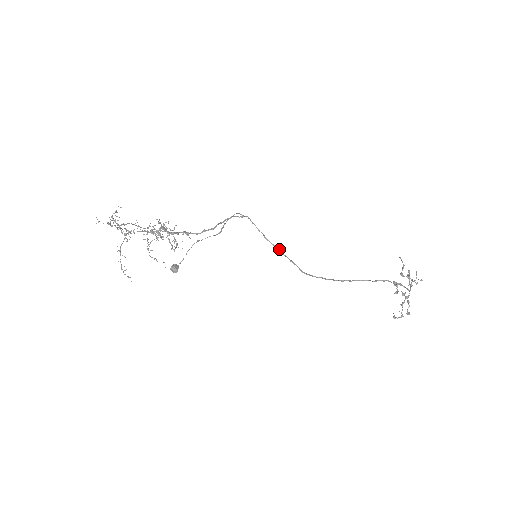
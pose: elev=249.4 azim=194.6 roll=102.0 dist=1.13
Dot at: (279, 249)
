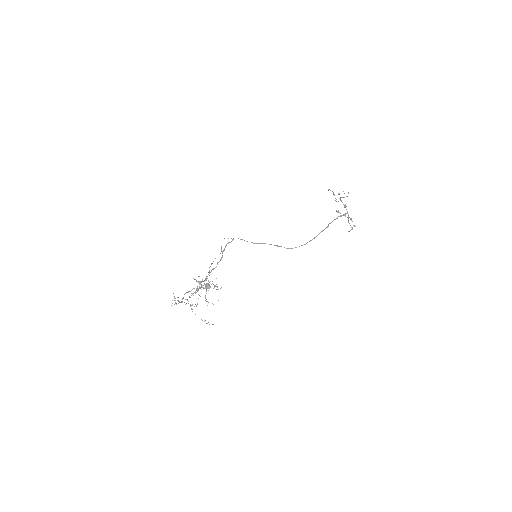
Dot at: (265, 243)
